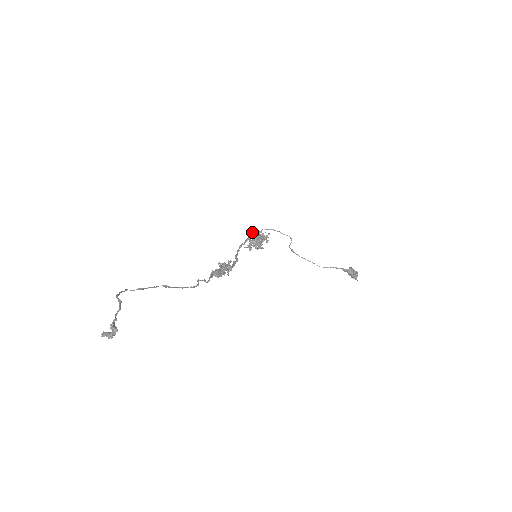
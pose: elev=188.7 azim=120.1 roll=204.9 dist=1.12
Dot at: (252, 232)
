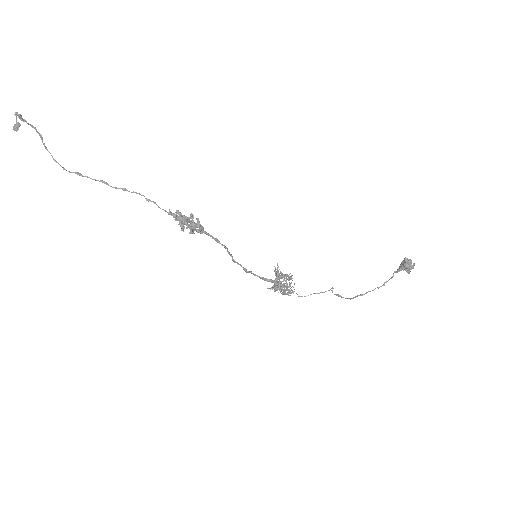
Dot at: occluded
